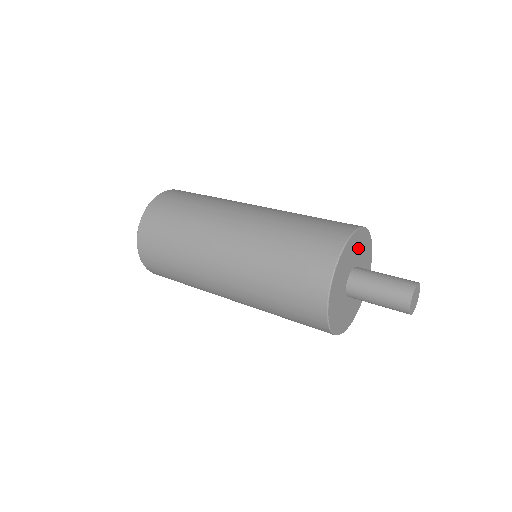
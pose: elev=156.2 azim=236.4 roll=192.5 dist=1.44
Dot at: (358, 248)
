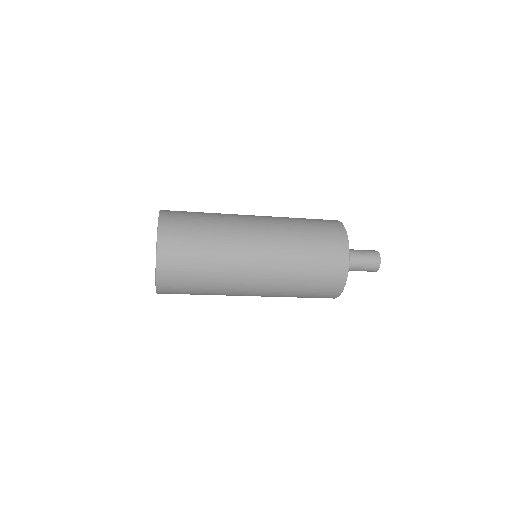
Dot at: occluded
